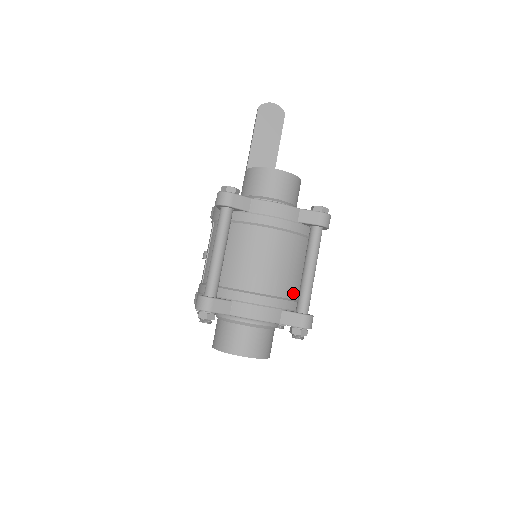
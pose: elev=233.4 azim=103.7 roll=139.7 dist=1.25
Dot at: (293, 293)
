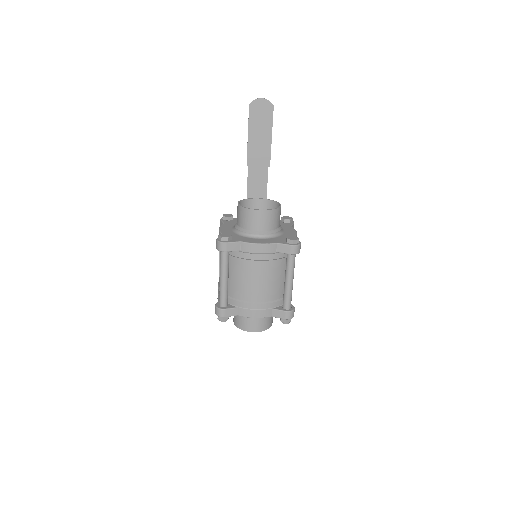
Dot at: (279, 295)
